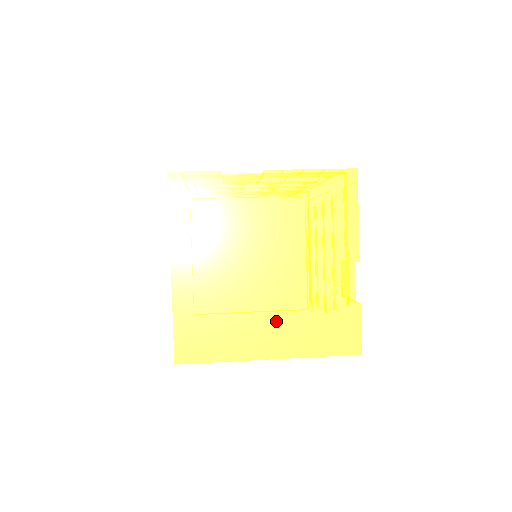
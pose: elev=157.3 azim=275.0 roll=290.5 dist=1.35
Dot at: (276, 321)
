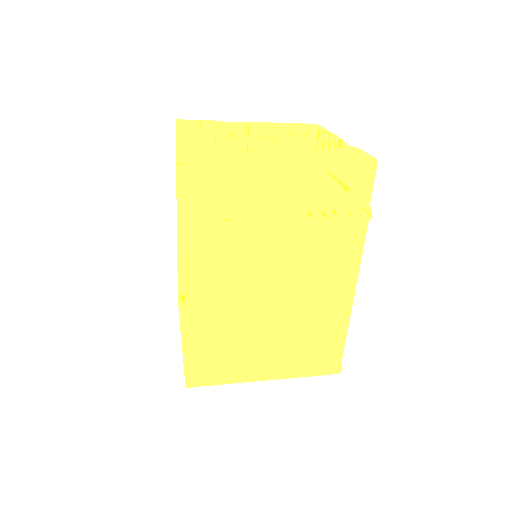
Dot at: (283, 149)
